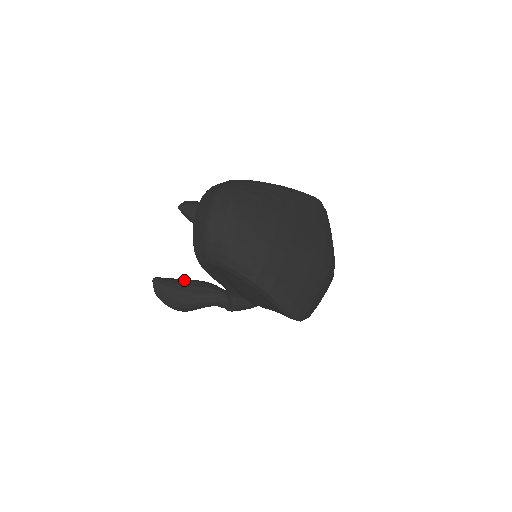
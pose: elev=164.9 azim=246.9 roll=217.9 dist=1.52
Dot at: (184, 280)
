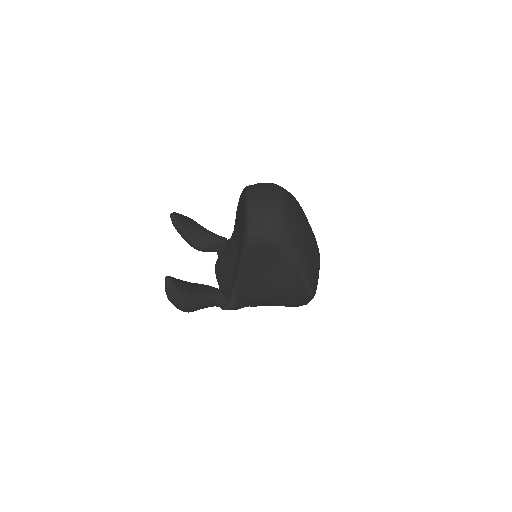
Dot at: occluded
